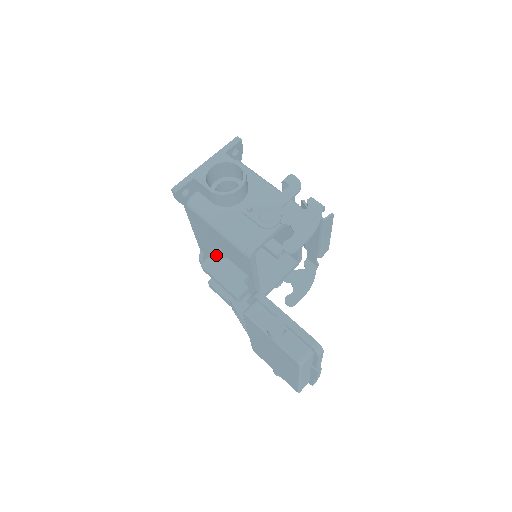
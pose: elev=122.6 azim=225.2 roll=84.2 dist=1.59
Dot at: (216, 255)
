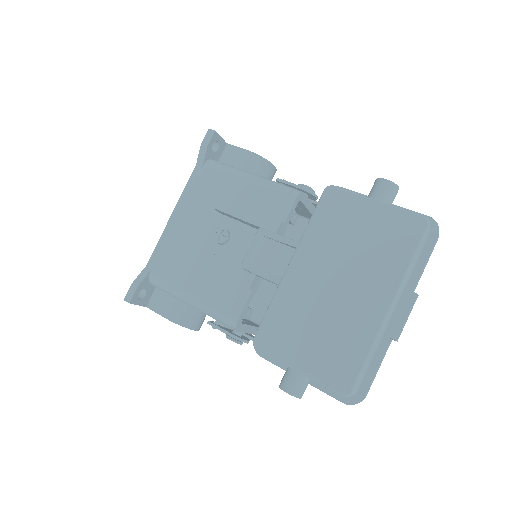
Dot at: occluded
